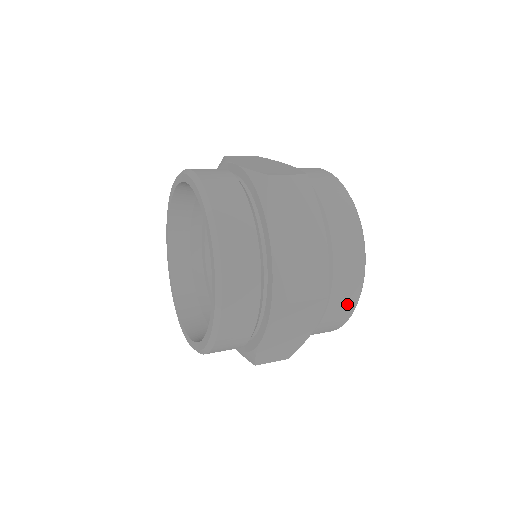
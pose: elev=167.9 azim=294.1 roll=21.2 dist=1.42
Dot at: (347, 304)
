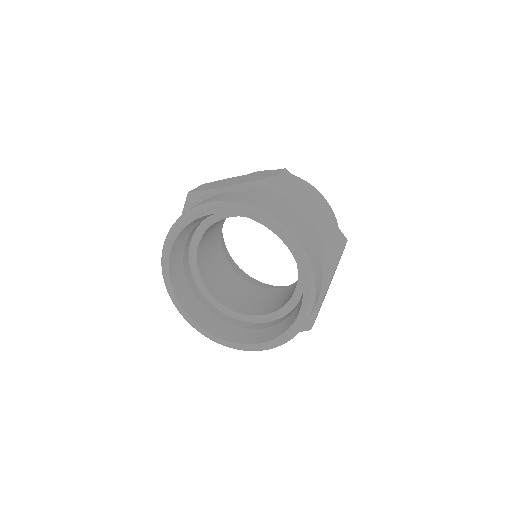
Dot at: occluded
